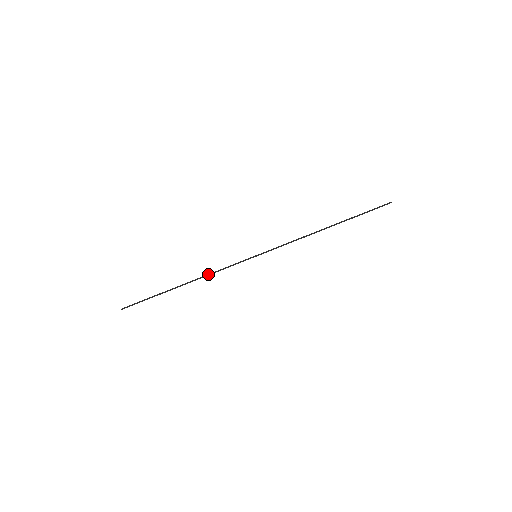
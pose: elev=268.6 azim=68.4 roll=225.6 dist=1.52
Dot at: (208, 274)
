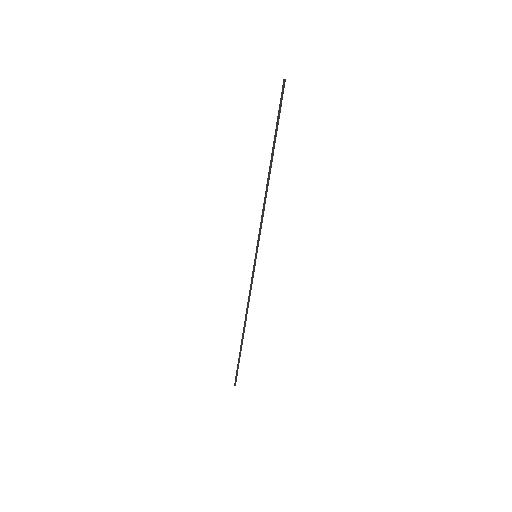
Dot at: (247, 306)
